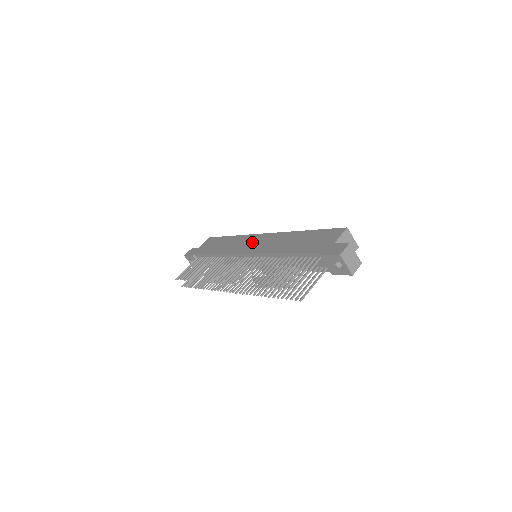
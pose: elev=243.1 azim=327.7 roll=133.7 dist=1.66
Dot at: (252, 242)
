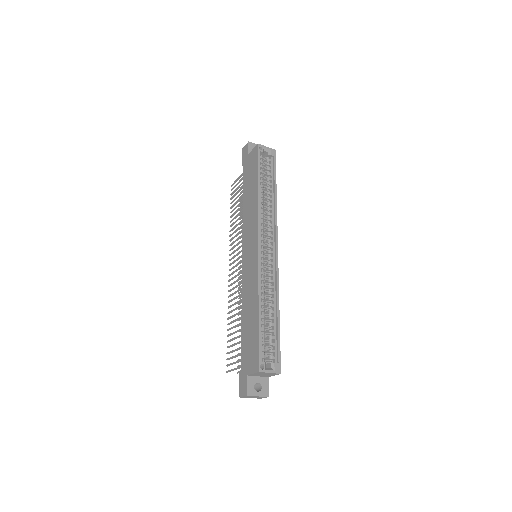
Dot at: (250, 245)
